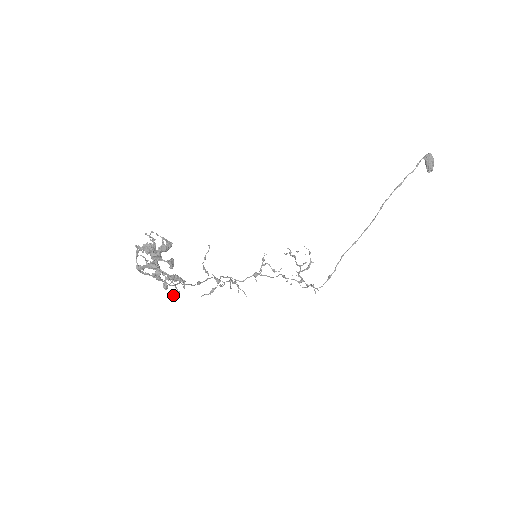
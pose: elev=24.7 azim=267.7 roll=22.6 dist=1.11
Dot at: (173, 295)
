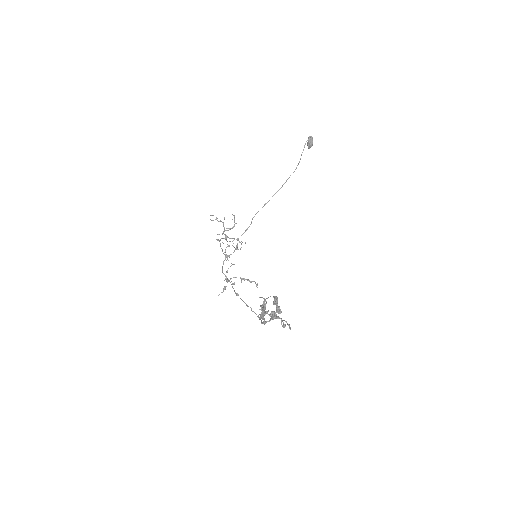
Dot at: (290, 329)
